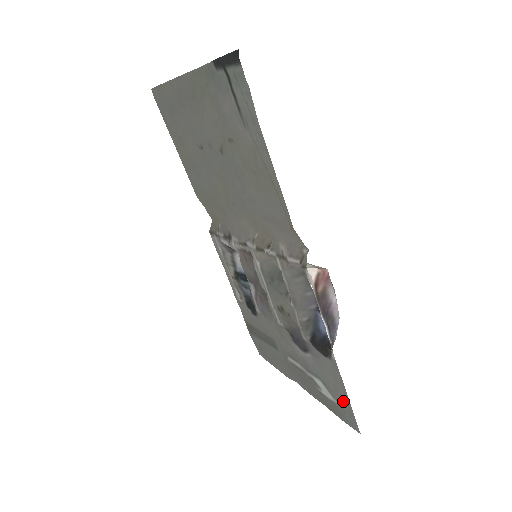
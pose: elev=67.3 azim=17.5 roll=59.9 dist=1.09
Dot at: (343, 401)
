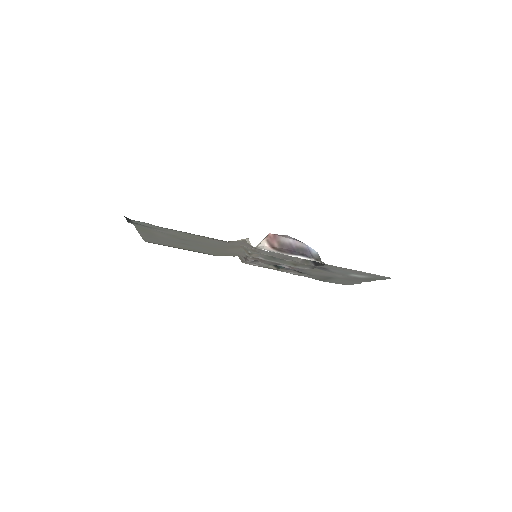
Dot at: (363, 273)
